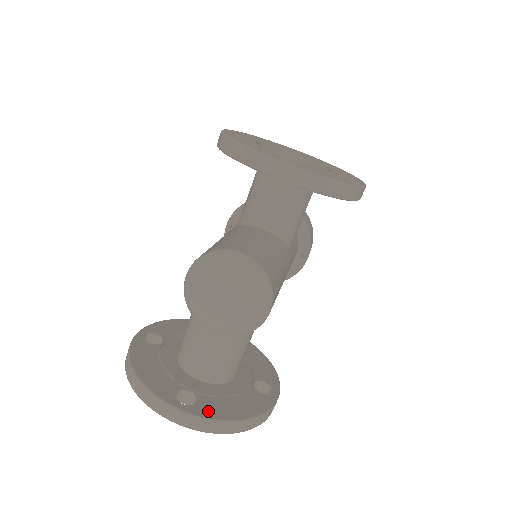
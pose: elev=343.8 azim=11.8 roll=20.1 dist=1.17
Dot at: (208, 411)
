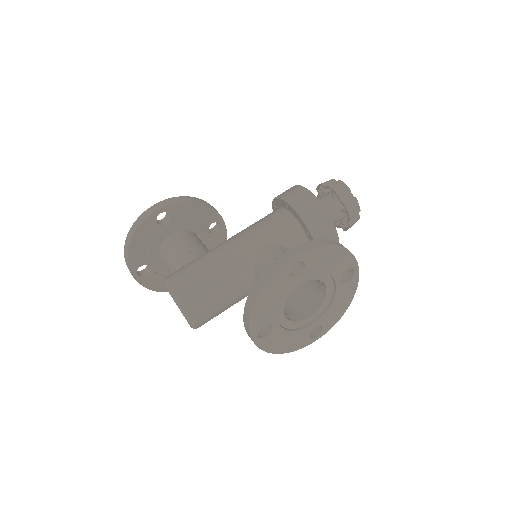
Dot at: (148, 283)
